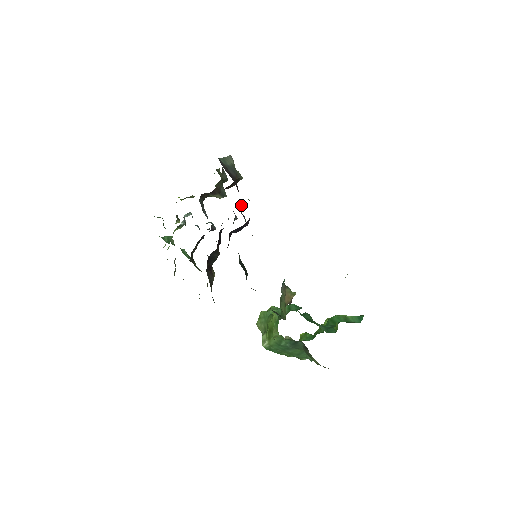
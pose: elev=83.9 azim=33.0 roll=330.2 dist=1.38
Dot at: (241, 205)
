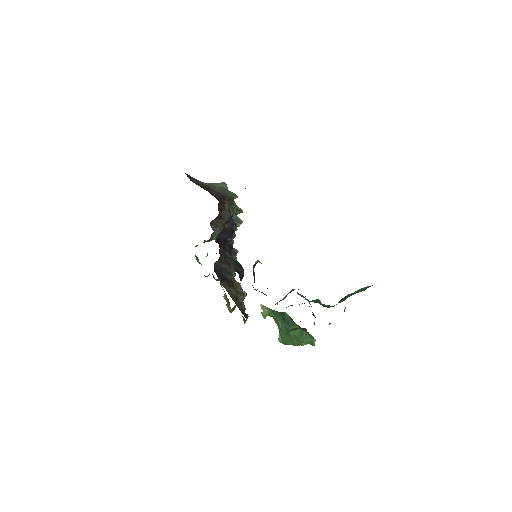
Dot at: occluded
